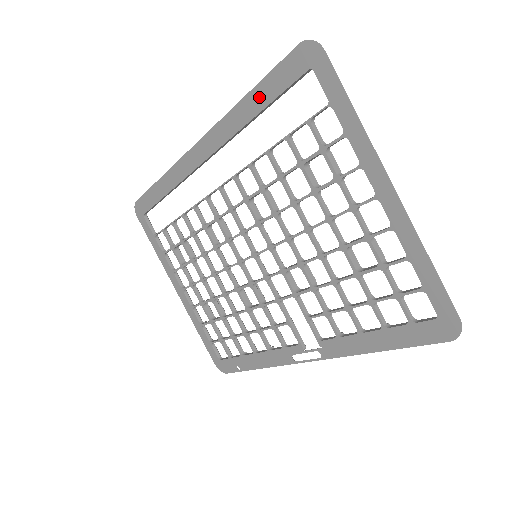
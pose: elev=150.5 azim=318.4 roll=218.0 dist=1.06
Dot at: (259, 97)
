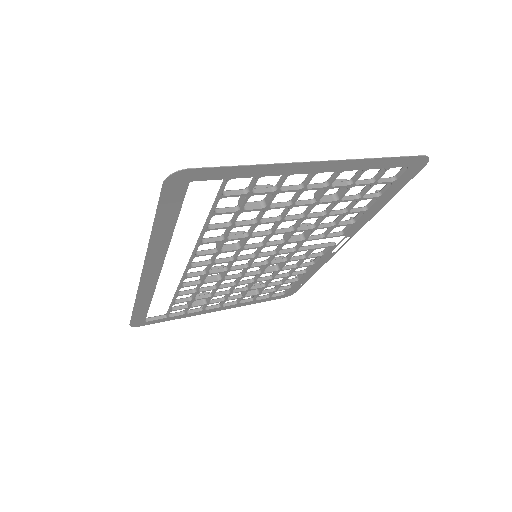
Dot at: (164, 224)
